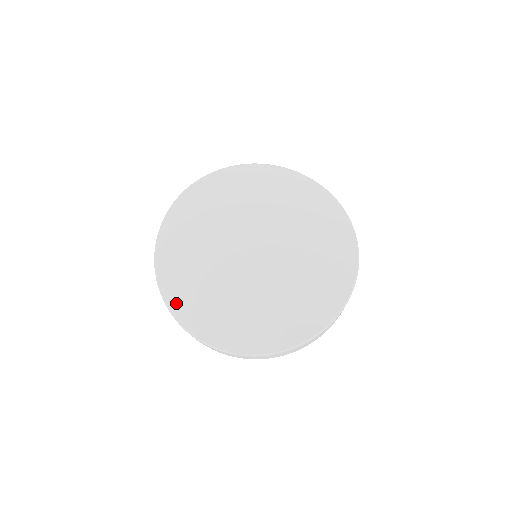
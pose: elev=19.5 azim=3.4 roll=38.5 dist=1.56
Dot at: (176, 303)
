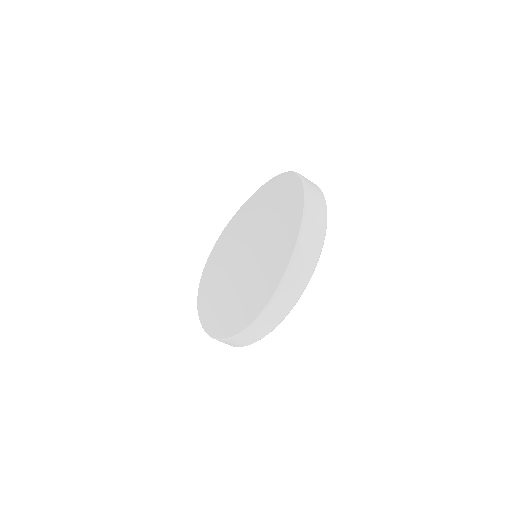
Dot at: (220, 330)
